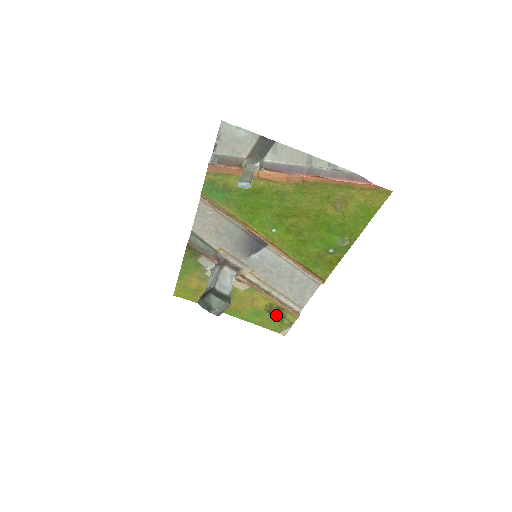
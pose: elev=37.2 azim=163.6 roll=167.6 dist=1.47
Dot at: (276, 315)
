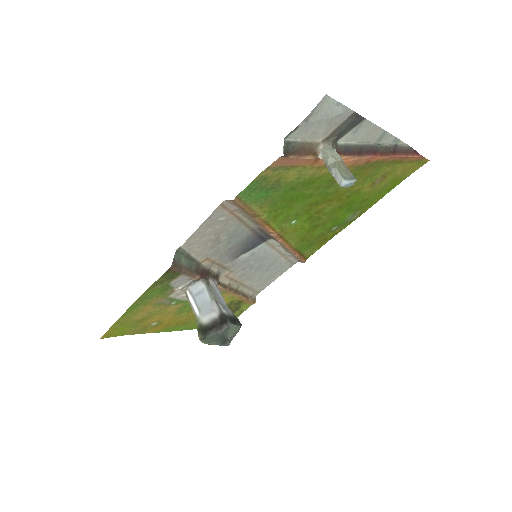
Dot at: occluded
